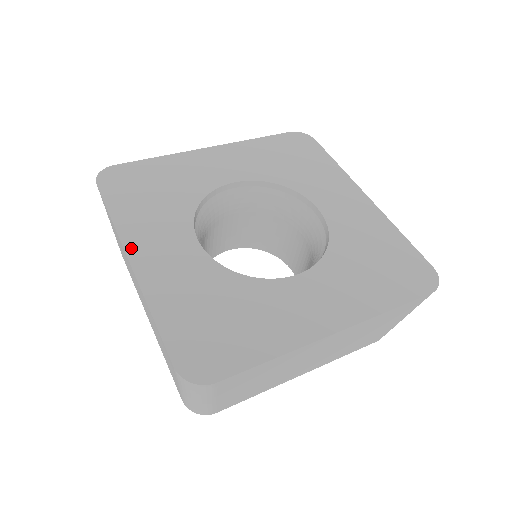
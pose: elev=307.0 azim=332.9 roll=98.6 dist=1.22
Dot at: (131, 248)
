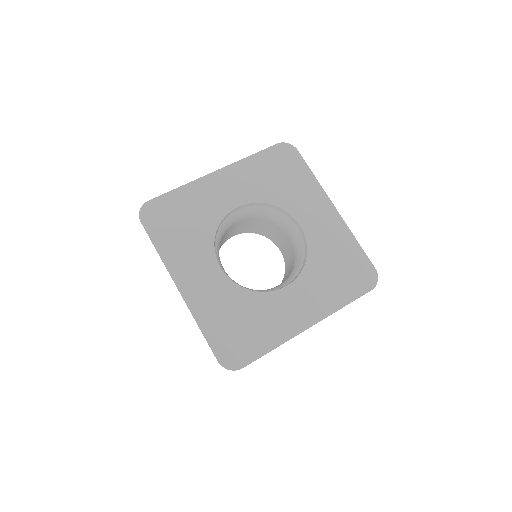
Dot at: (177, 278)
